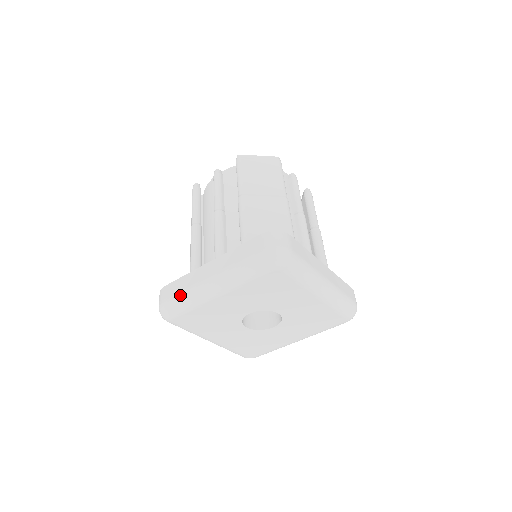
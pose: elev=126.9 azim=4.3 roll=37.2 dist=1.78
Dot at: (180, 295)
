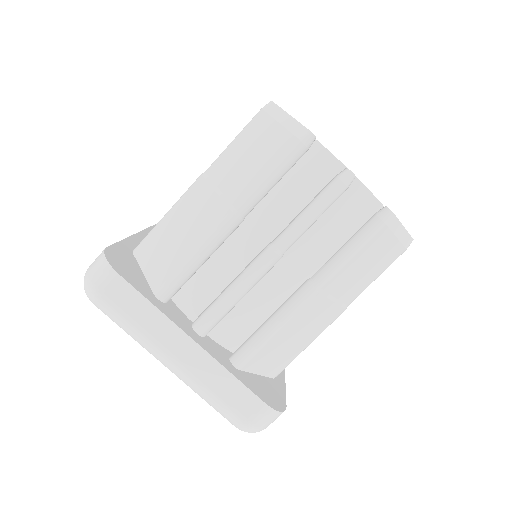
Dot at: (126, 322)
